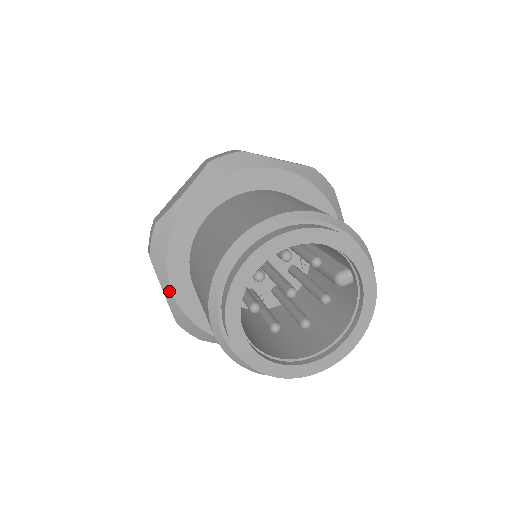
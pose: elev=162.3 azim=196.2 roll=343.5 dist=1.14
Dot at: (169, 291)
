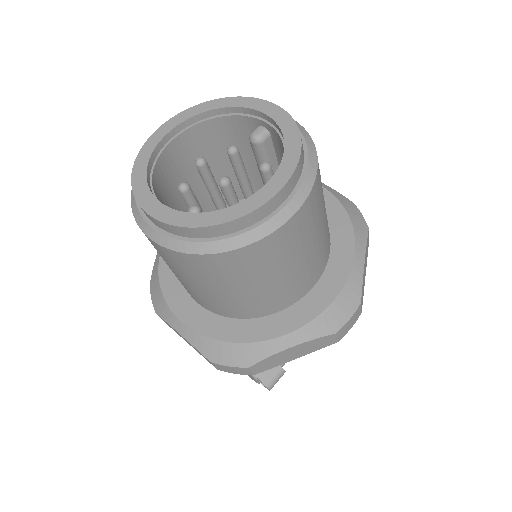
Dot at: (179, 324)
